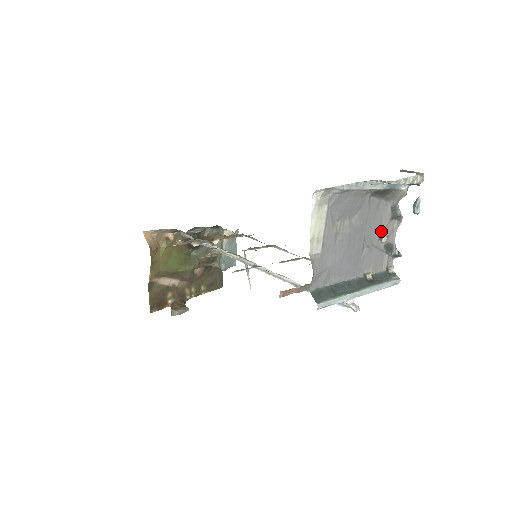
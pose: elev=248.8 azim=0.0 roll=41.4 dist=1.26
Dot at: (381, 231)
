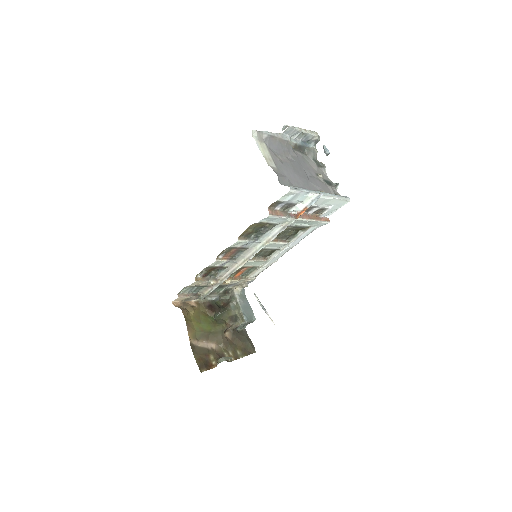
Dot at: (315, 172)
